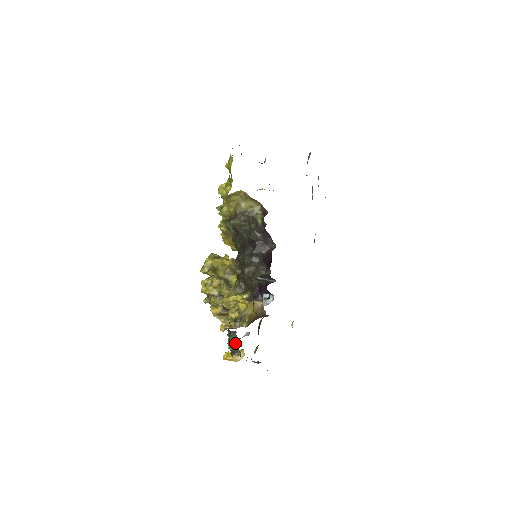
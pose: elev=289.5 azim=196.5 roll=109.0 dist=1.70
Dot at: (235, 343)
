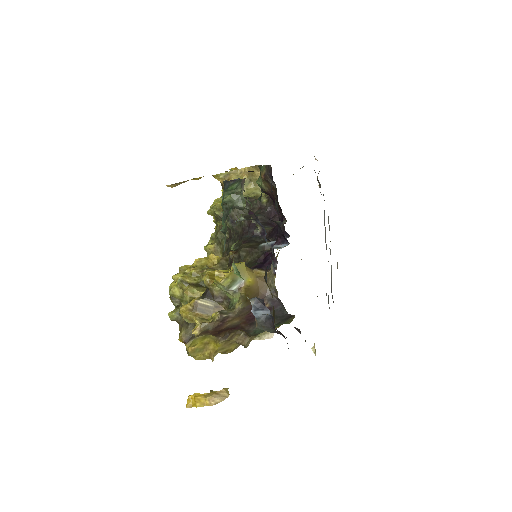
Dot at: (237, 186)
